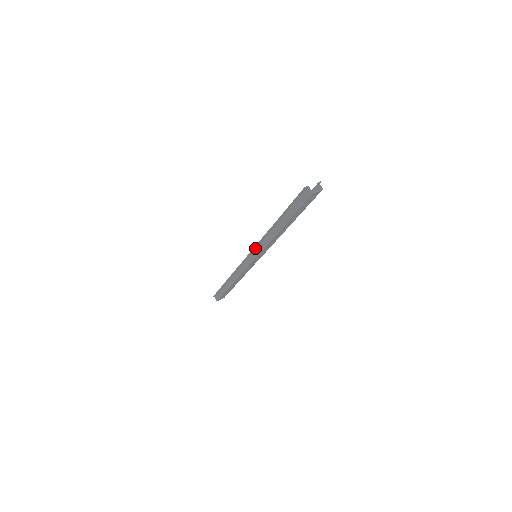
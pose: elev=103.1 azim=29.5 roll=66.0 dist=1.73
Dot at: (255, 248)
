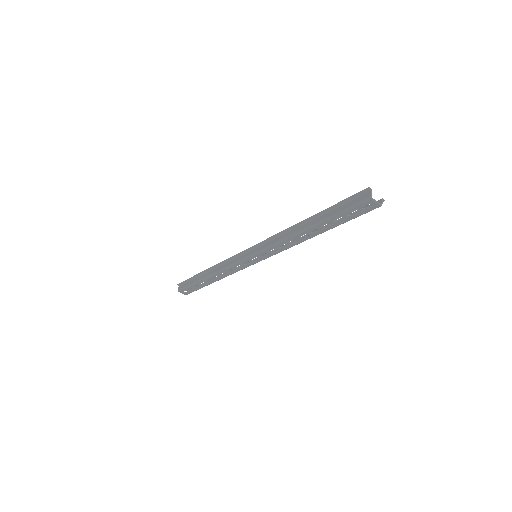
Dot at: (264, 243)
